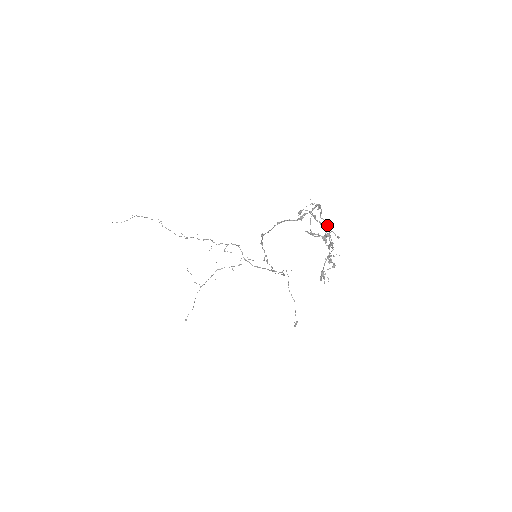
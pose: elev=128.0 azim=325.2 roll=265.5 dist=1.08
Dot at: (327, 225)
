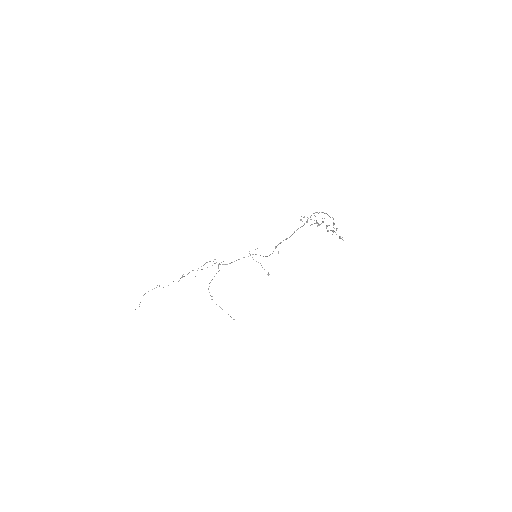
Dot at: (333, 218)
